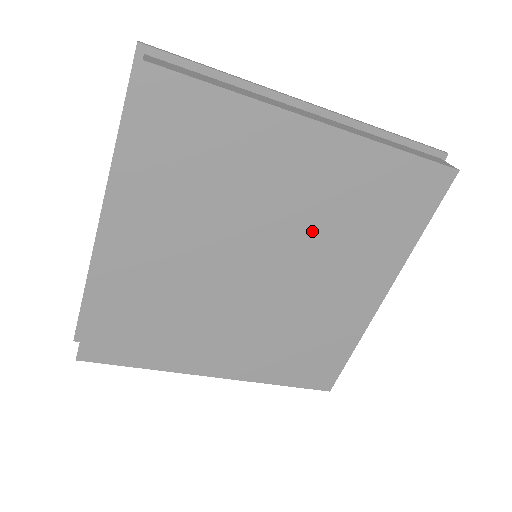
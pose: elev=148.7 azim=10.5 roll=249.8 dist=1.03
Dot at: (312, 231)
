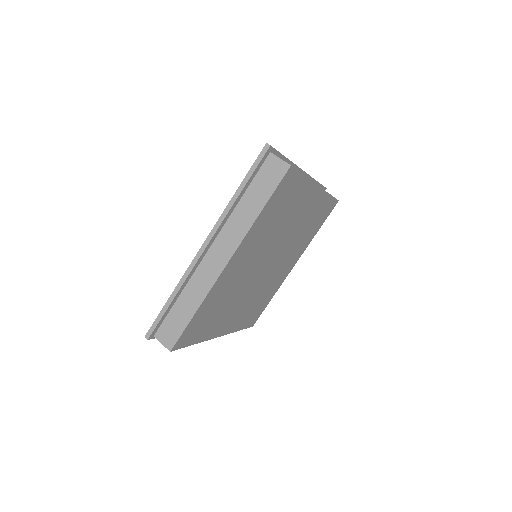
Dot at: (268, 246)
